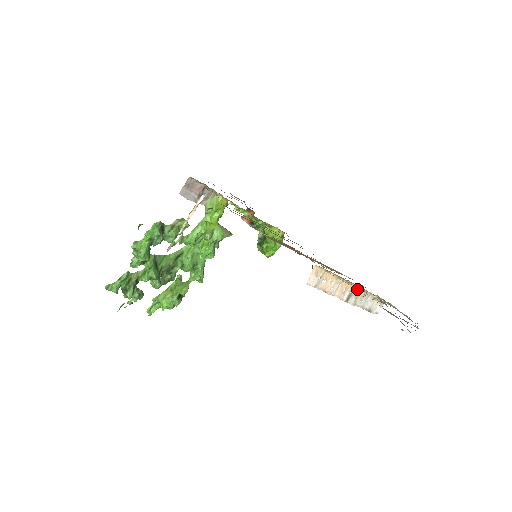
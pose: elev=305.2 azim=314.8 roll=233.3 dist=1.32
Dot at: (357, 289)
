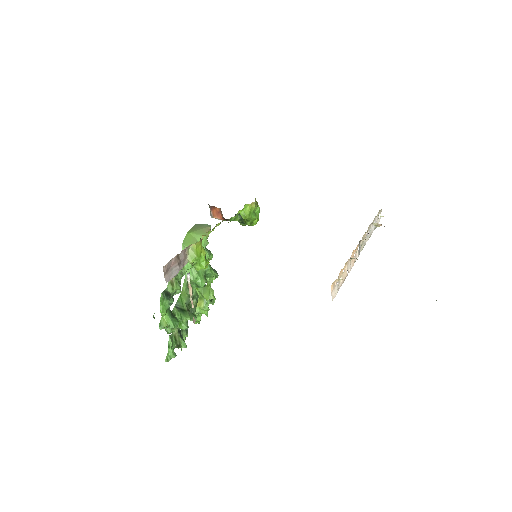
Dot at: occluded
